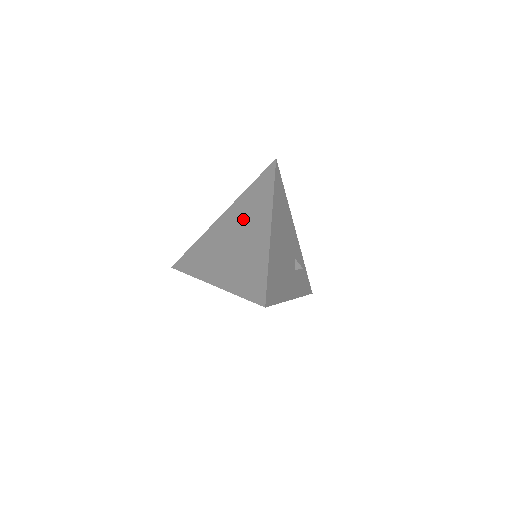
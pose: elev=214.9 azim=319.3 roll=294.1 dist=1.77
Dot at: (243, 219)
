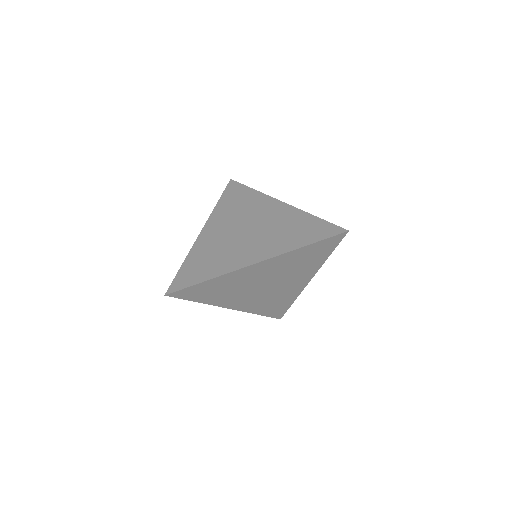
Dot at: (239, 216)
